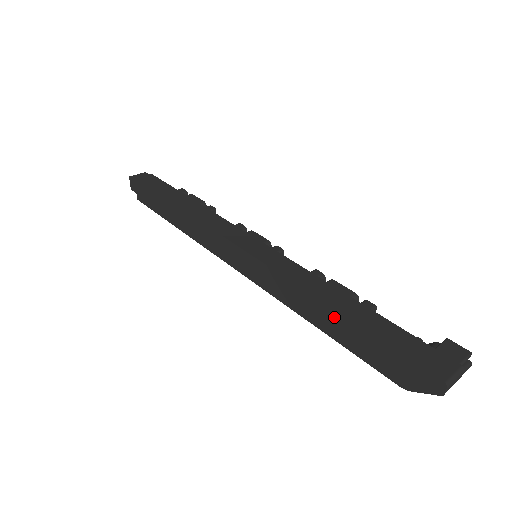
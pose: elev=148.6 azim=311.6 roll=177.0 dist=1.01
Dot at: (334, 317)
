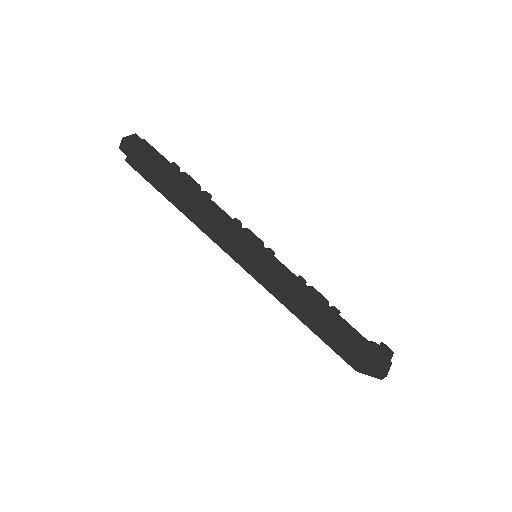
Dot at: (323, 322)
